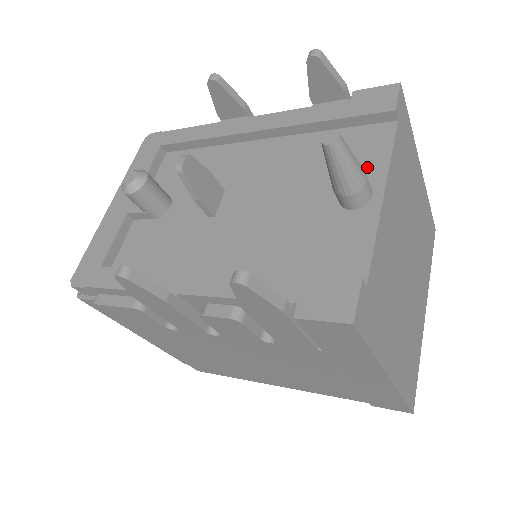
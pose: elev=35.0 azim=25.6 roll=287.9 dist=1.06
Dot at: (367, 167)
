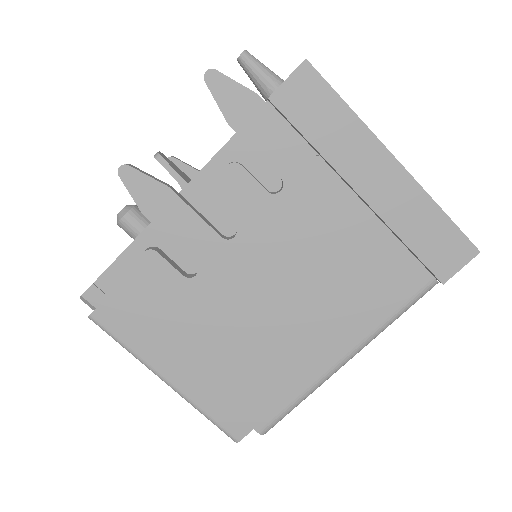
Dot at: occluded
